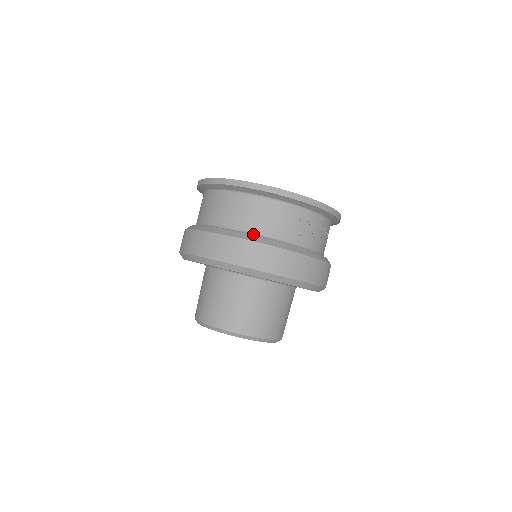
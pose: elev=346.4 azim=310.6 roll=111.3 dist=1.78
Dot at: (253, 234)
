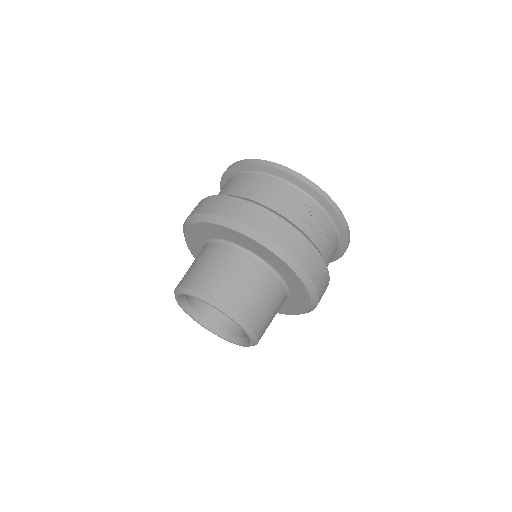
Dot at: occluded
